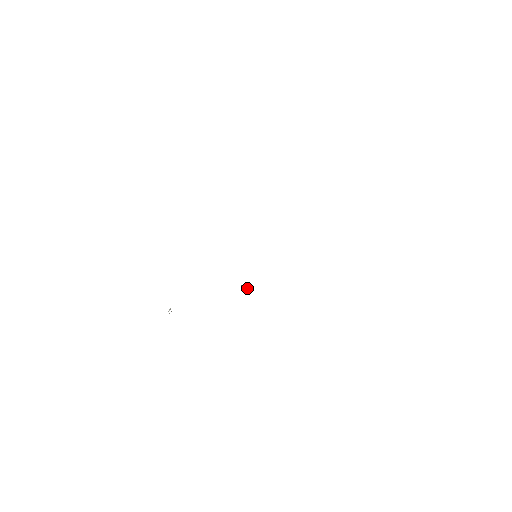
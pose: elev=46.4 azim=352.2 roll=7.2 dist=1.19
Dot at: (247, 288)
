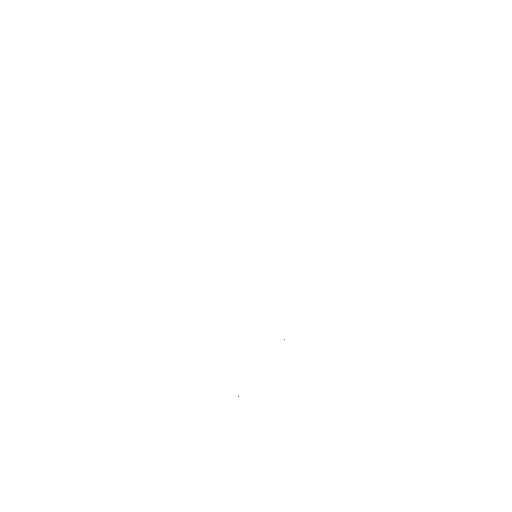
Dot at: occluded
